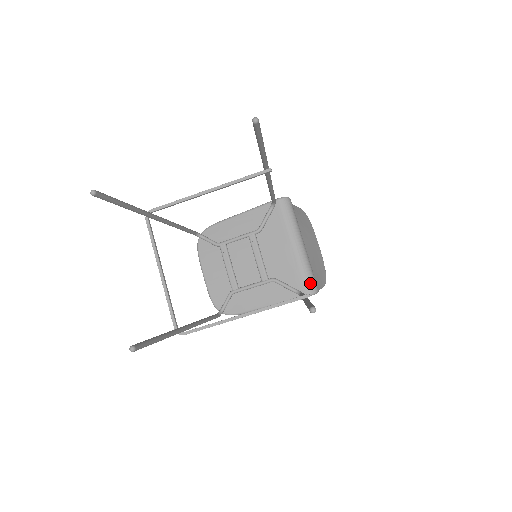
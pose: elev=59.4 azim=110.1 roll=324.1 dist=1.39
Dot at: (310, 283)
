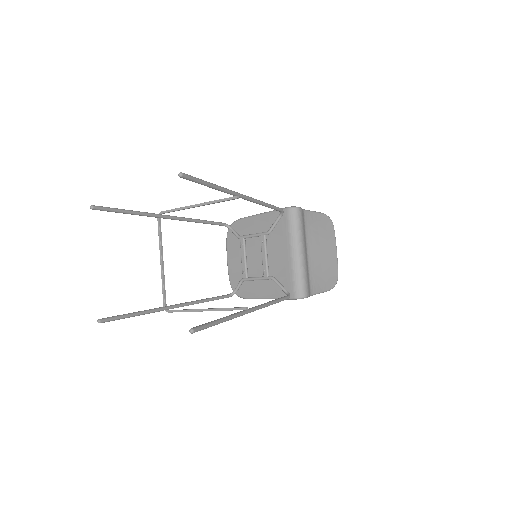
Dot at: (299, 288)
